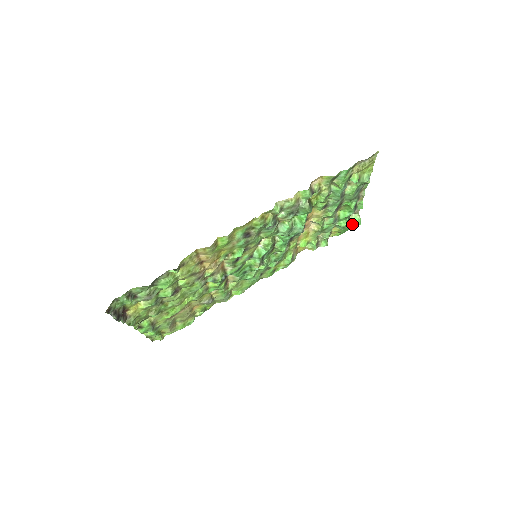
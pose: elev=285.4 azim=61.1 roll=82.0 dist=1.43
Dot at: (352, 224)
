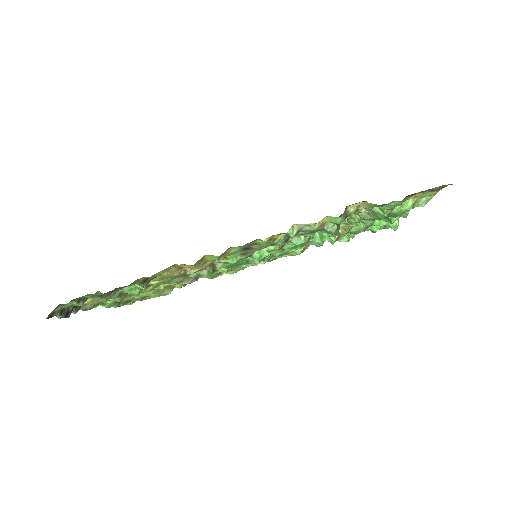
Dot at: (387, 225)
